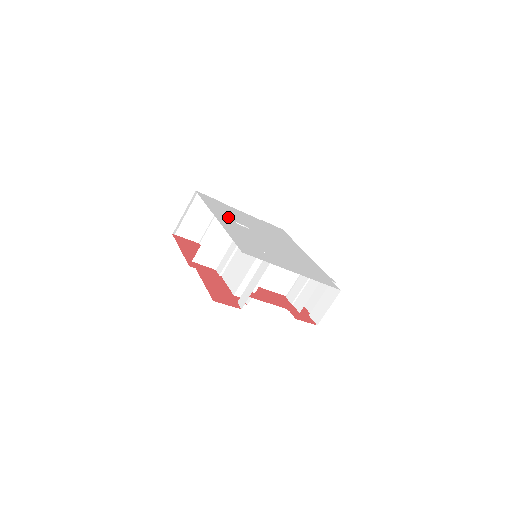
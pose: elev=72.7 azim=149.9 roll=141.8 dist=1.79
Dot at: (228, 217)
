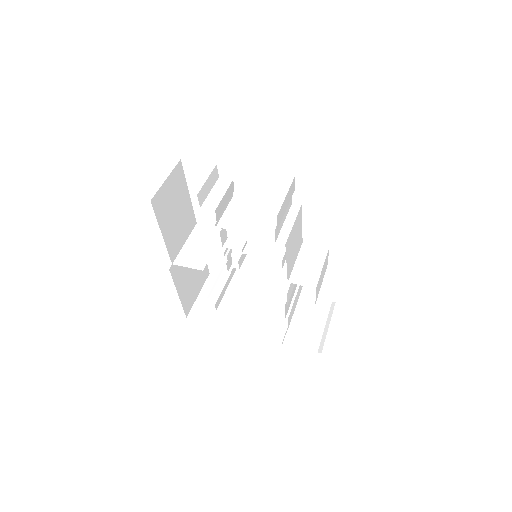
Dot at: occluded
